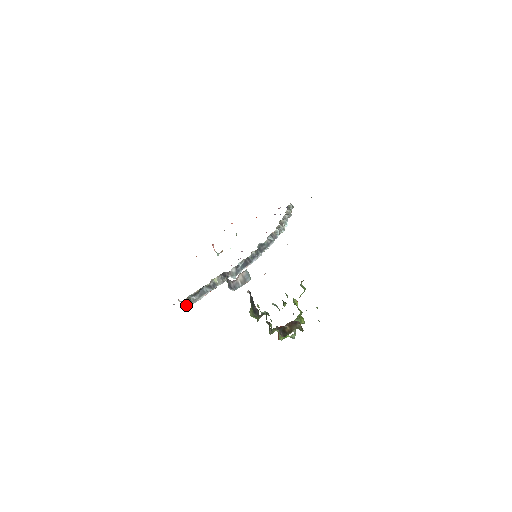
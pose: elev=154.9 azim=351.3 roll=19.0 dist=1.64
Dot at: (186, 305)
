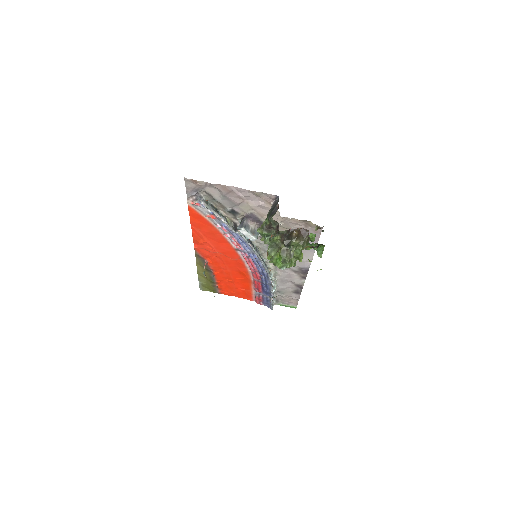
Dot at: (203, 202)
